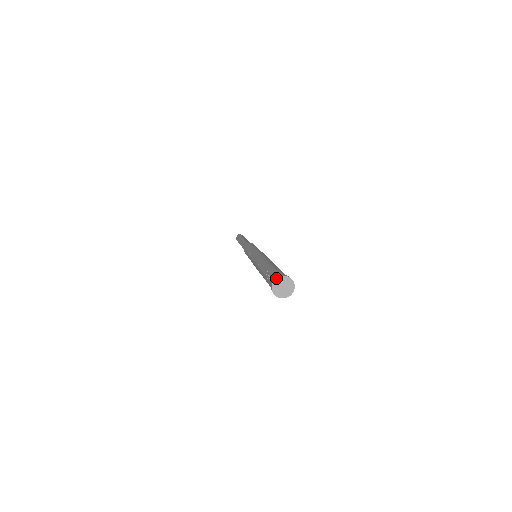
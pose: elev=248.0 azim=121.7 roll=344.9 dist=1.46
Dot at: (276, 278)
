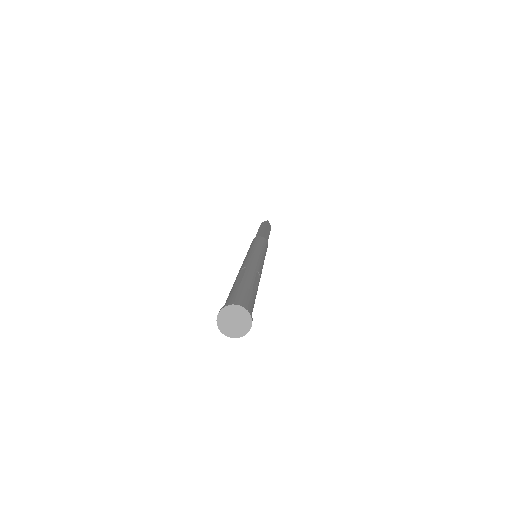
Dot at: occluded
